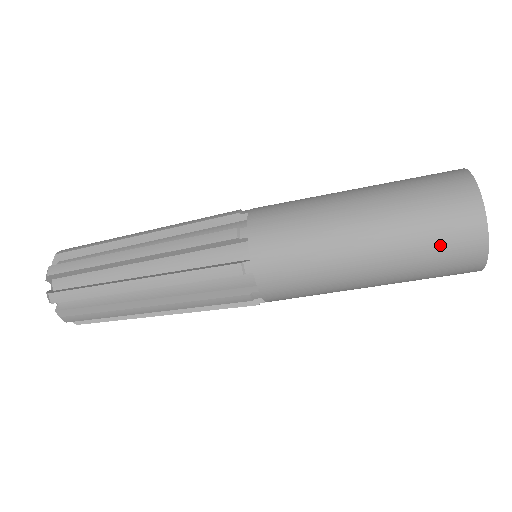
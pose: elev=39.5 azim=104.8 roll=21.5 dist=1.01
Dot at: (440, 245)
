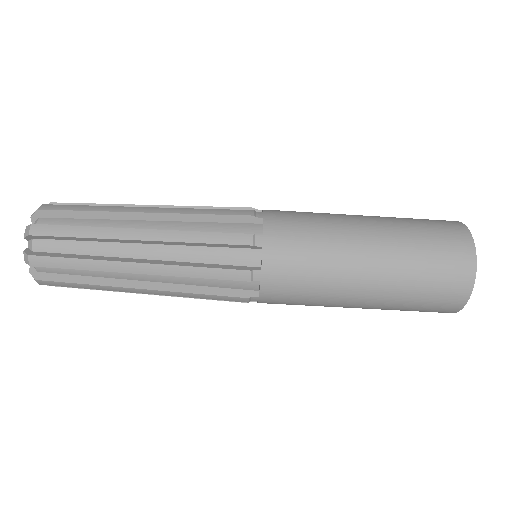
Dot at: (431, 229)
